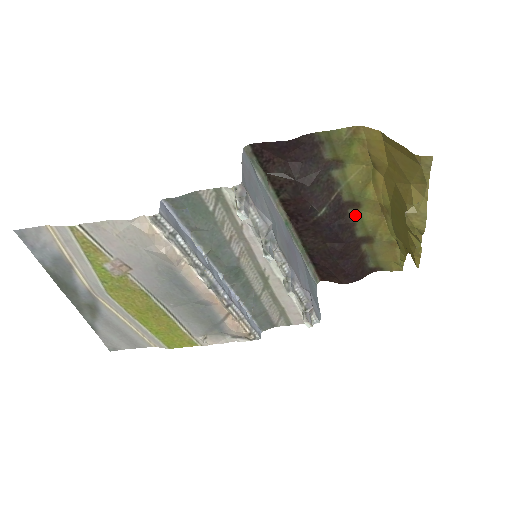
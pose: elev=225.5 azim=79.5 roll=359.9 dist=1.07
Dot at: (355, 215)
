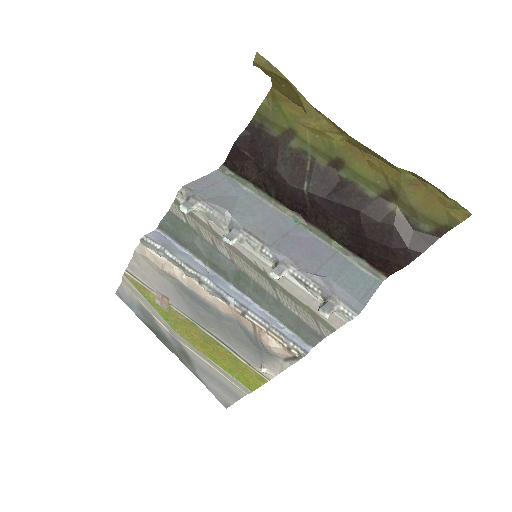
Dot at: (349, 174)
